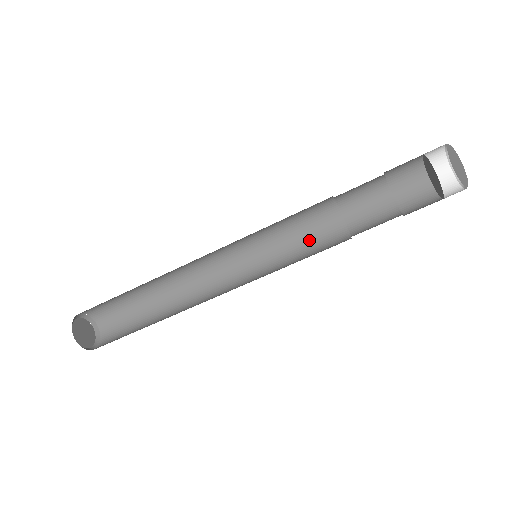
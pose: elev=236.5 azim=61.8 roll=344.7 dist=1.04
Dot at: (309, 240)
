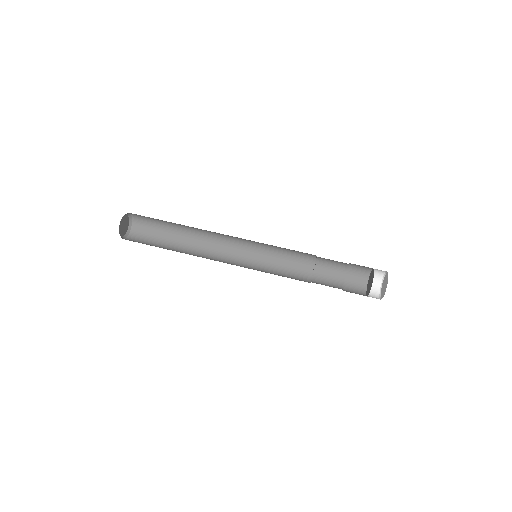
Dot at: occluded
